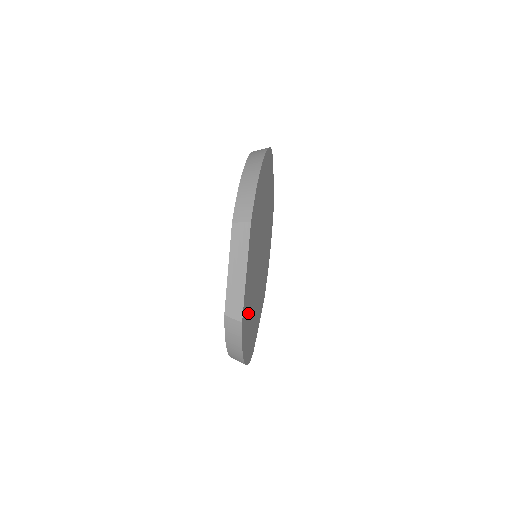
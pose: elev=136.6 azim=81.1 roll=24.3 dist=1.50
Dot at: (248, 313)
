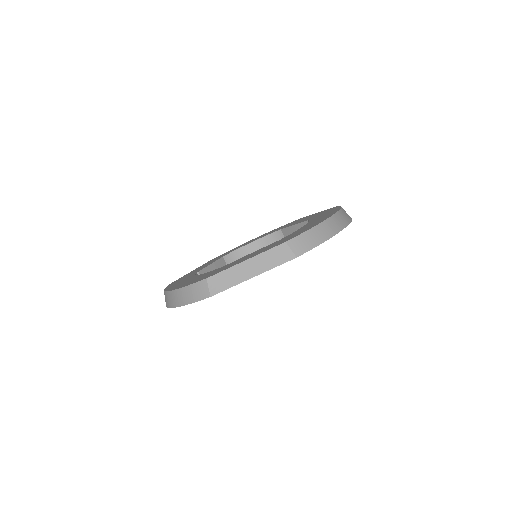
Dot at: occluded
